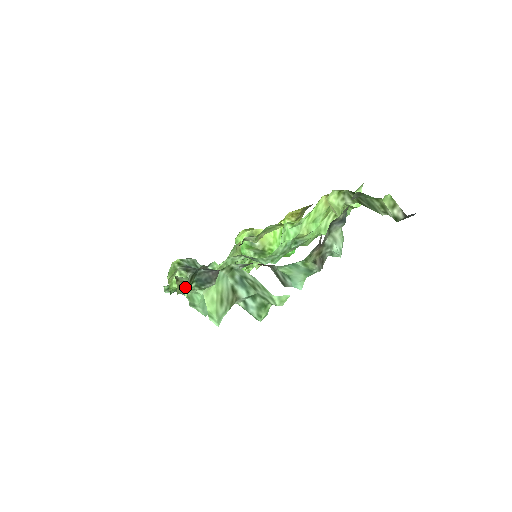
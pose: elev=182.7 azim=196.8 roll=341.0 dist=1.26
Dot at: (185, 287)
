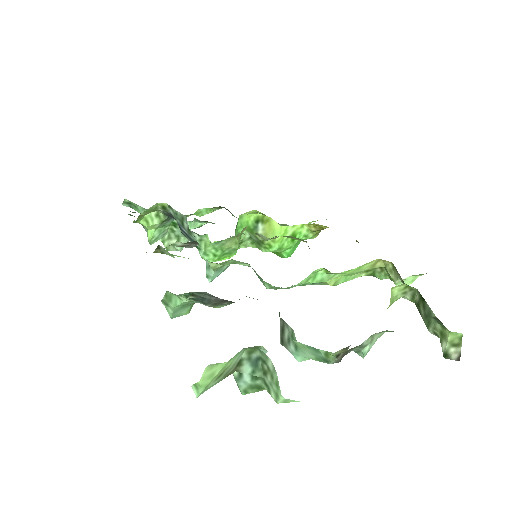
Dot at: (153, 228)
